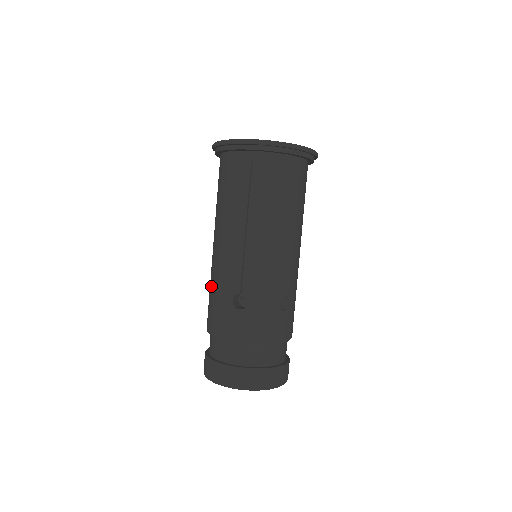
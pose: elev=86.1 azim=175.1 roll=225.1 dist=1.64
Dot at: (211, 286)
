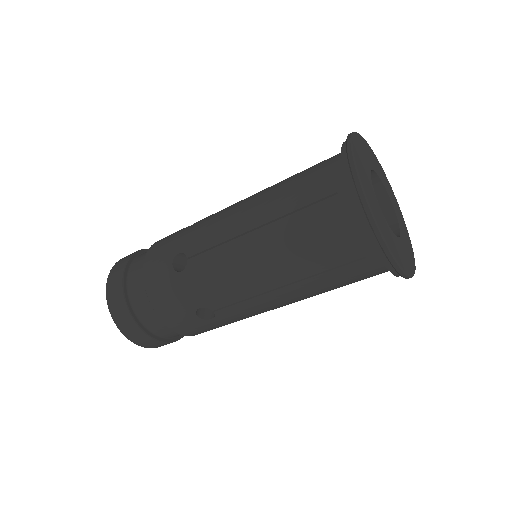
Dot at: (188, 263)
